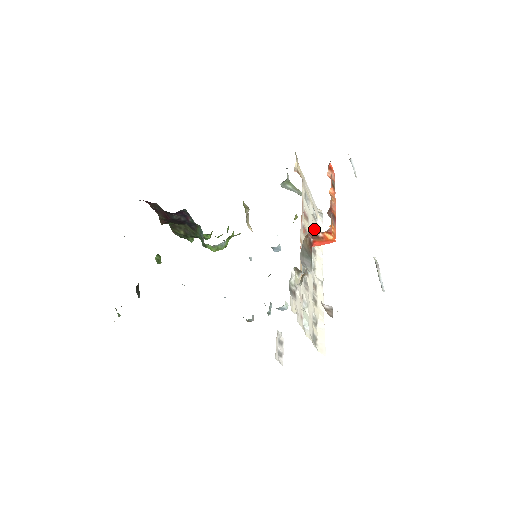
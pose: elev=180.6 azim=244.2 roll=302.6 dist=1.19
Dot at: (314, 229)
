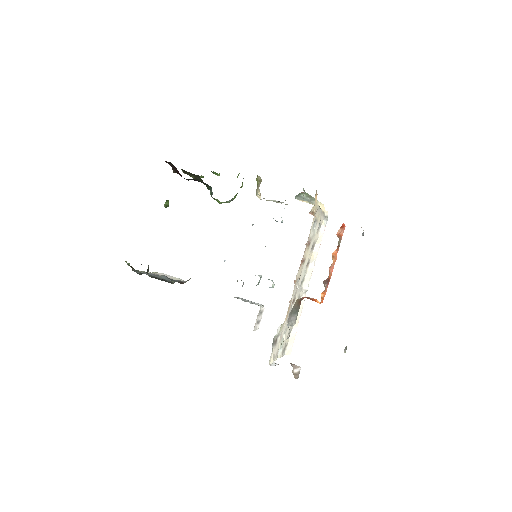
Dot at: (314, 242)
